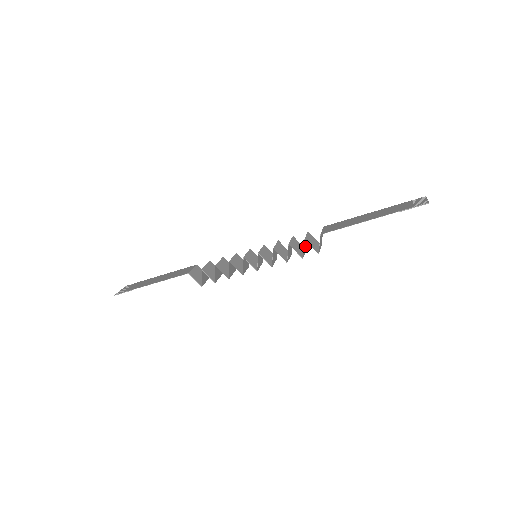
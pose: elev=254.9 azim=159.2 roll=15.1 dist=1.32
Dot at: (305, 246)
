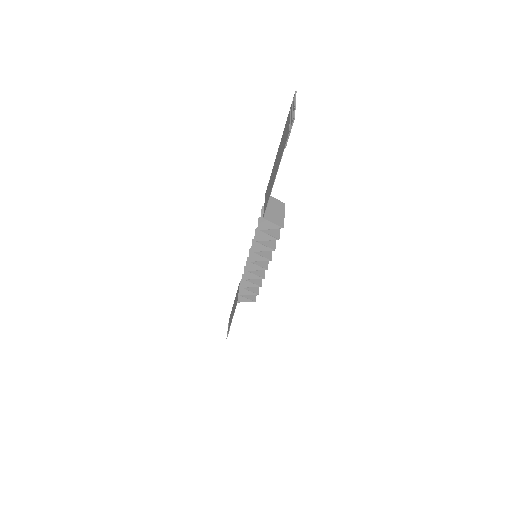
Dot at: occluded
